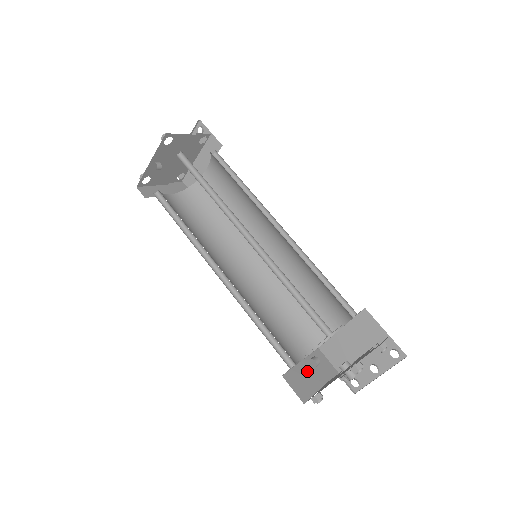
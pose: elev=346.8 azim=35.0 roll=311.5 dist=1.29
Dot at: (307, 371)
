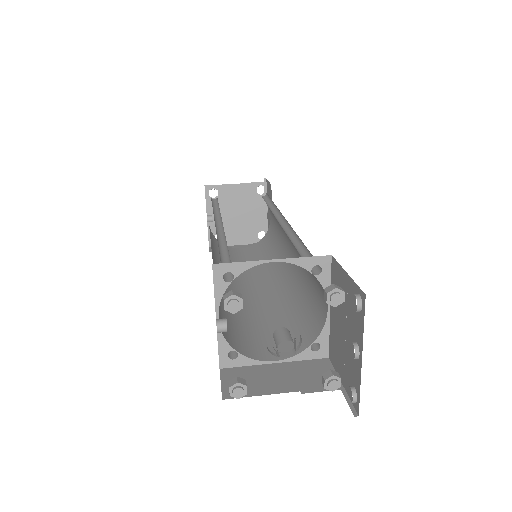
Dot at: (273, 373)
